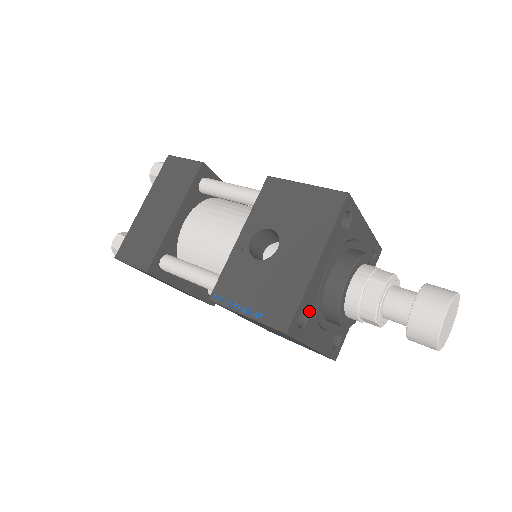
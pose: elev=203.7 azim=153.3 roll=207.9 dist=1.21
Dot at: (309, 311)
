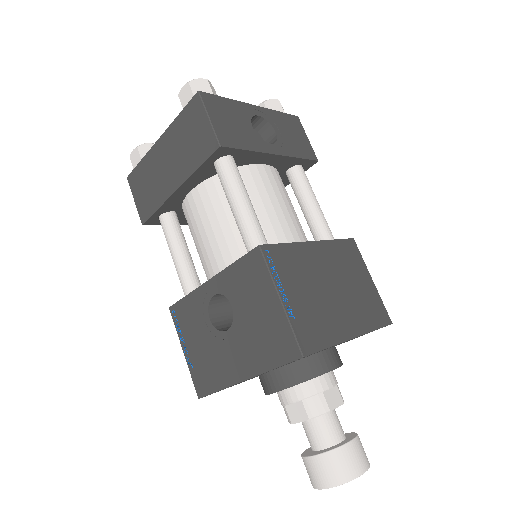
Dot at: occluded
